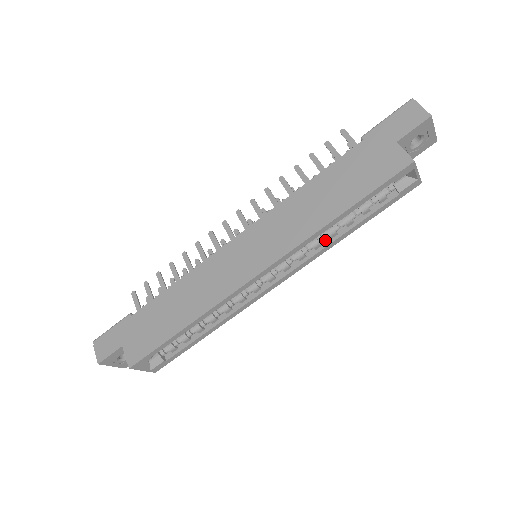
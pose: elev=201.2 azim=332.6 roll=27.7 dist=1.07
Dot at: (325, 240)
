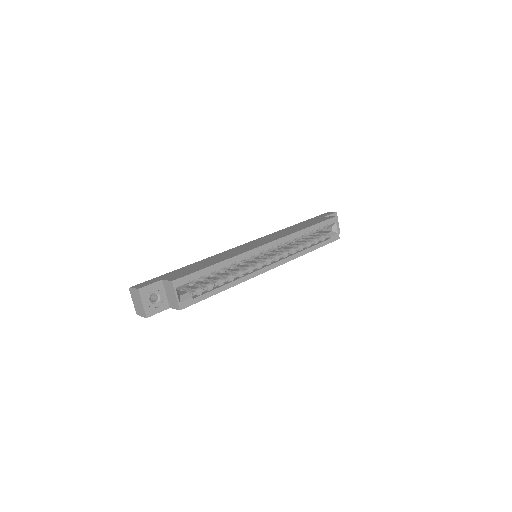
Dot at: (297, 252)
